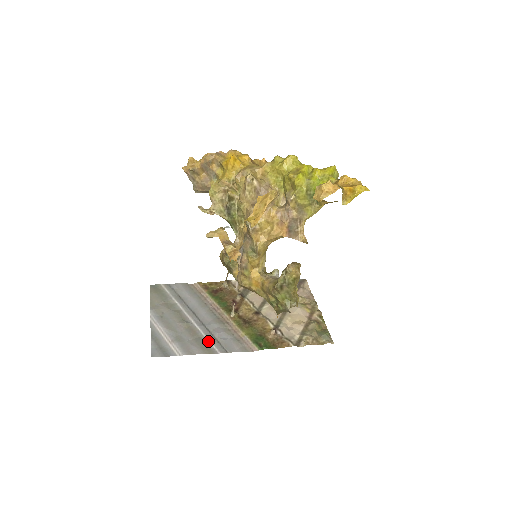
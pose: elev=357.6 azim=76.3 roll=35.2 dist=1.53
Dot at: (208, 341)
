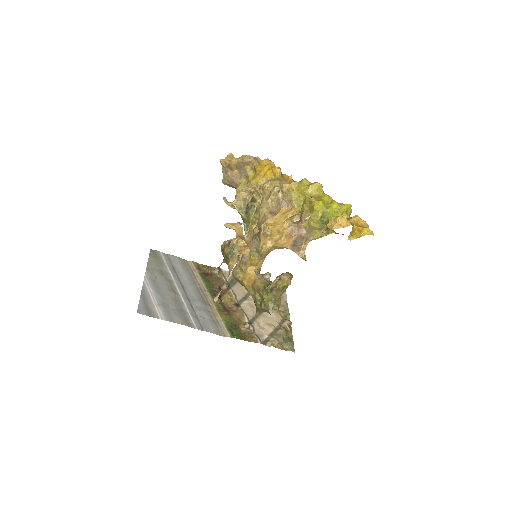
Dot at: (189, 315)
